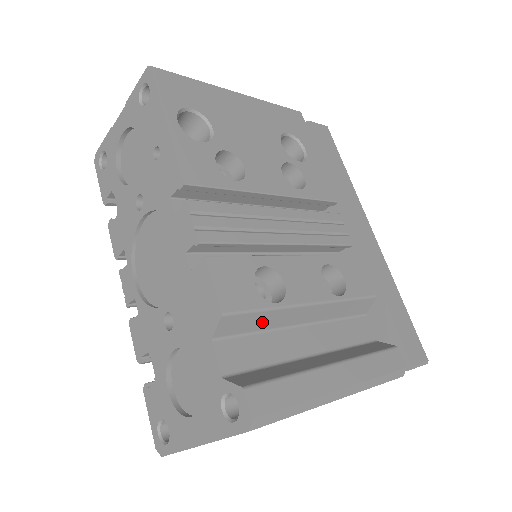
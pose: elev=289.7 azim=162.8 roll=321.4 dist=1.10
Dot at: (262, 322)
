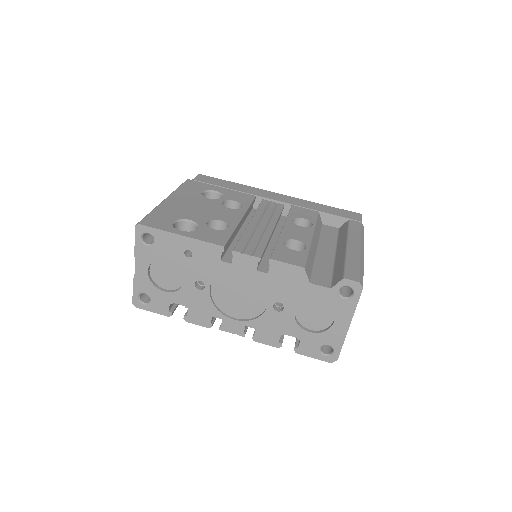
Dot at: (311, 260)
